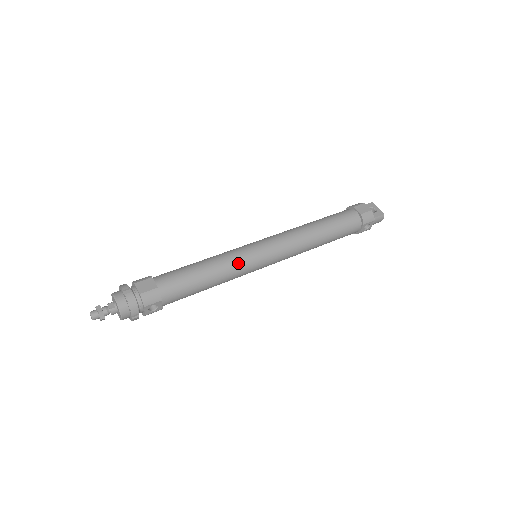
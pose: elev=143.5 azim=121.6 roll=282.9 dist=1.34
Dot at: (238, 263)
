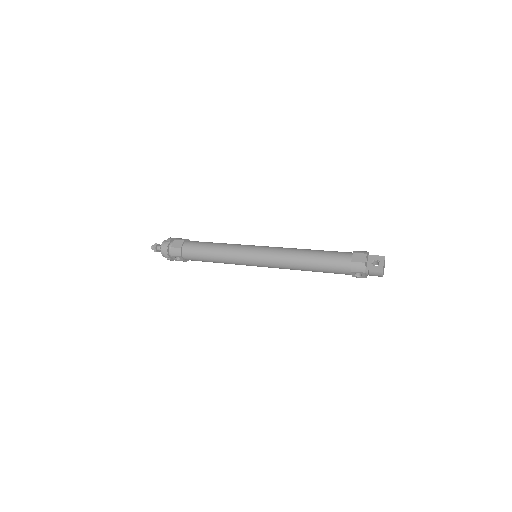
Dot at: (234, 255)
